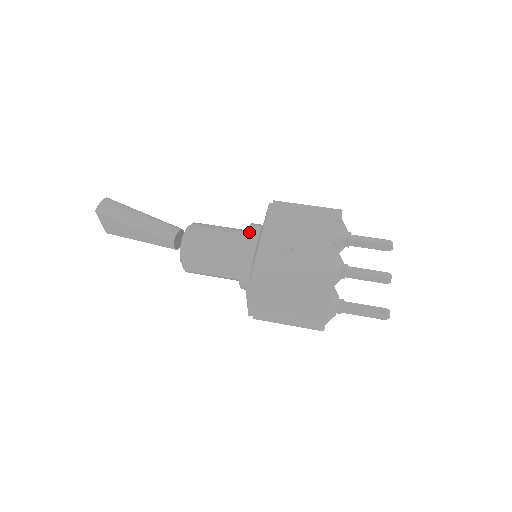
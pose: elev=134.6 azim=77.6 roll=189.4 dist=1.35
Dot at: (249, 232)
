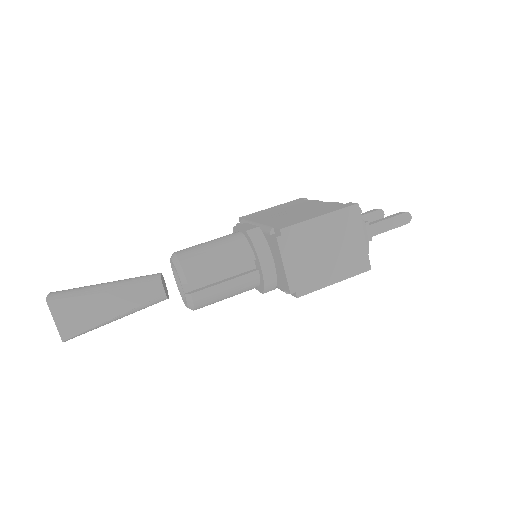
Dot at: (238, 227)
